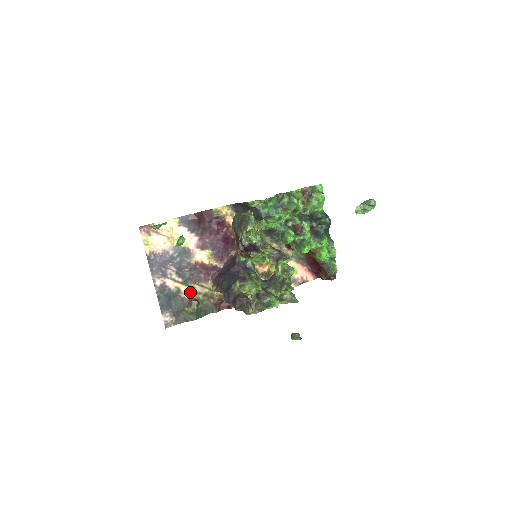
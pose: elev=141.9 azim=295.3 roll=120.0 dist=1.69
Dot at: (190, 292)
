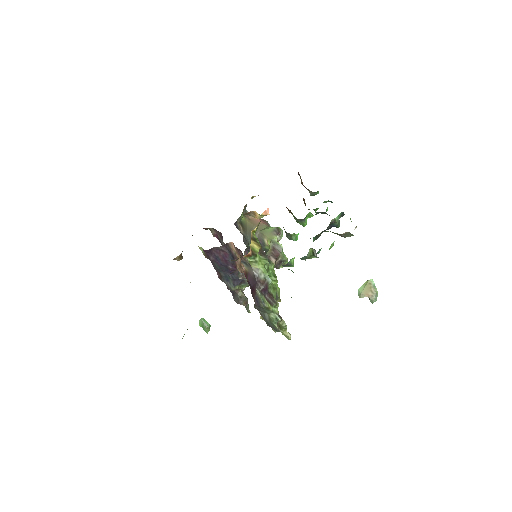
Dot at: occluded
